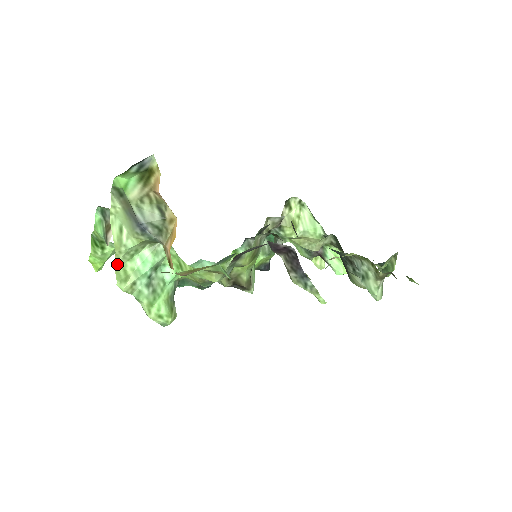
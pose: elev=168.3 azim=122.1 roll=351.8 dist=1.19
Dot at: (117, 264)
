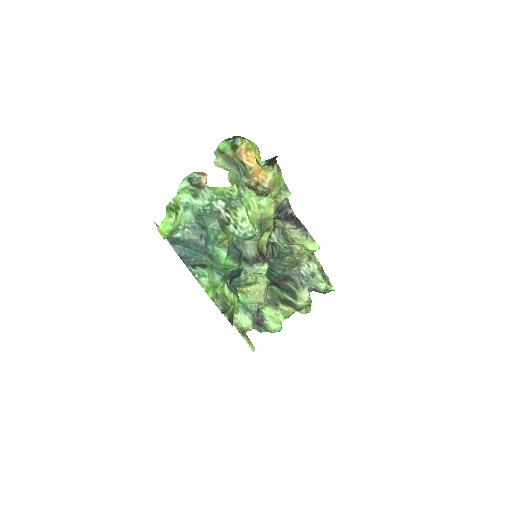
Dot at: (229, 179)
